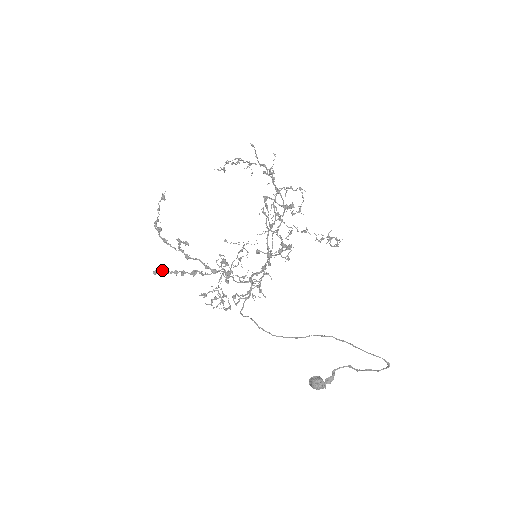
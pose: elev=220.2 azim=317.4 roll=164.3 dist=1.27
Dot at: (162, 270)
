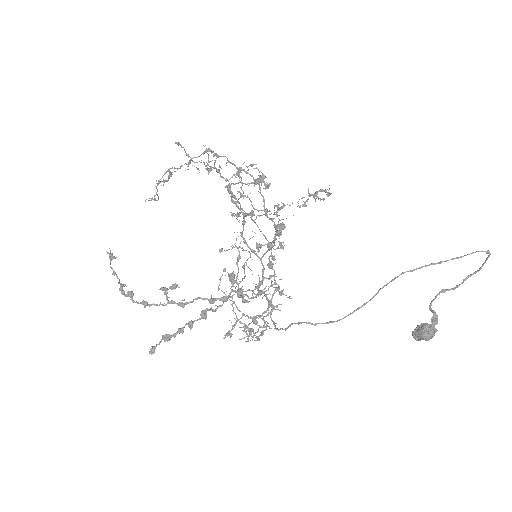
Dot at: (160, 341)
